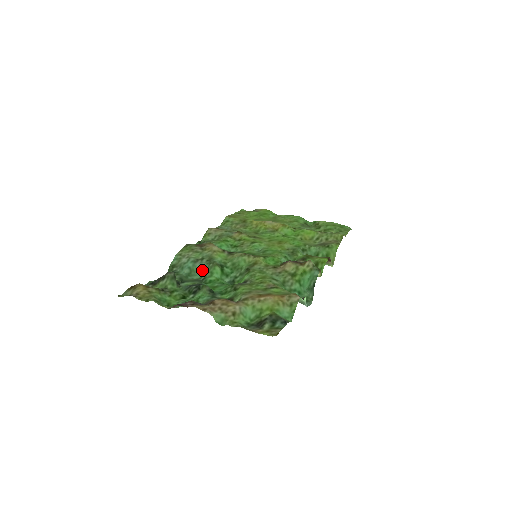
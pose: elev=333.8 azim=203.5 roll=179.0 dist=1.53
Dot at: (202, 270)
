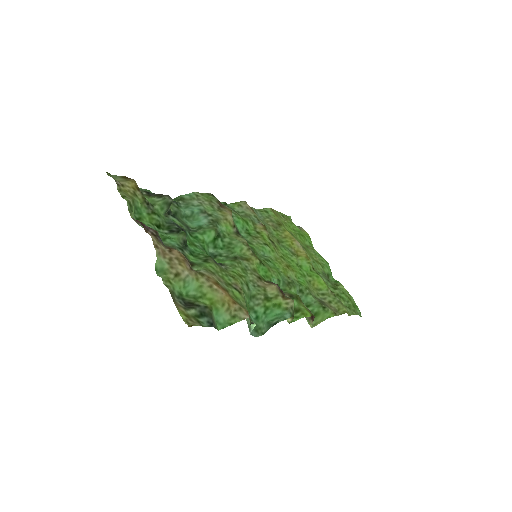
Dot at: (200, 223)
